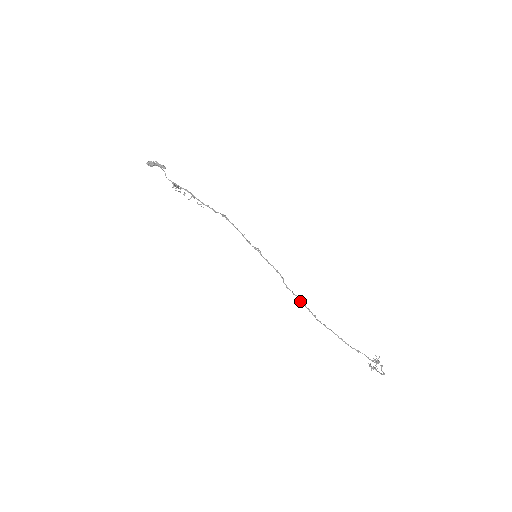
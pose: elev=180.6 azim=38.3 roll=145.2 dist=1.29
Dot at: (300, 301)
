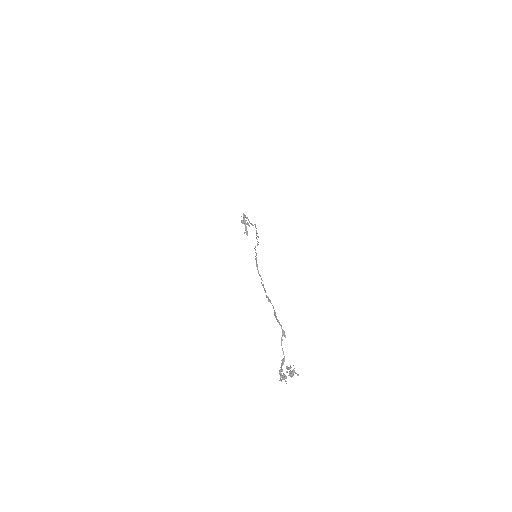
Dot at: occluded
